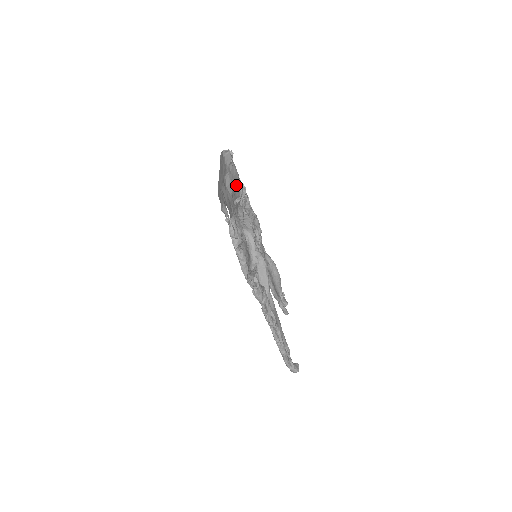
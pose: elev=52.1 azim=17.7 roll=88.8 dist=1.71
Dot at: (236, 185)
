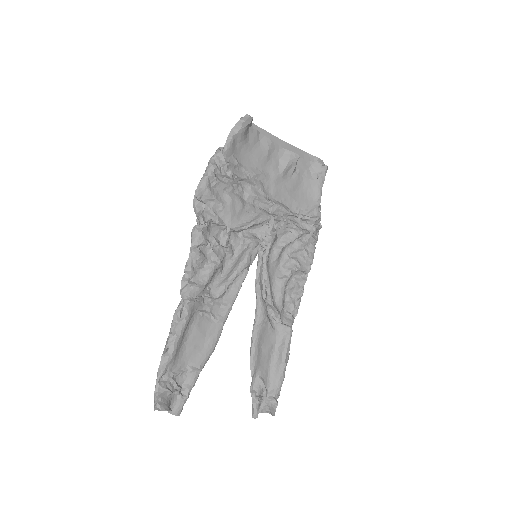
Dot at: (307, 199)
